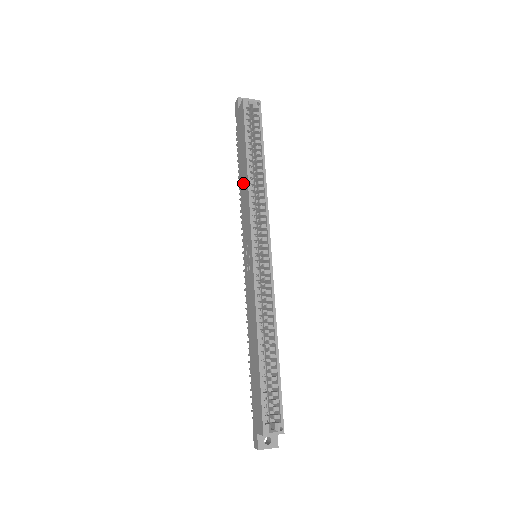
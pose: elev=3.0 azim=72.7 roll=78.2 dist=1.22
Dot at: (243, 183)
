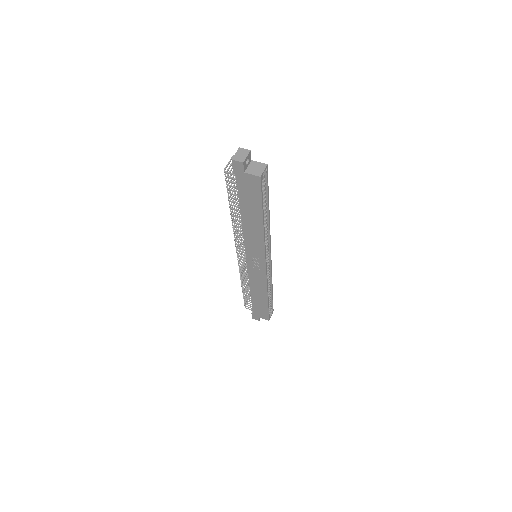
Dot at: (252, 227)
